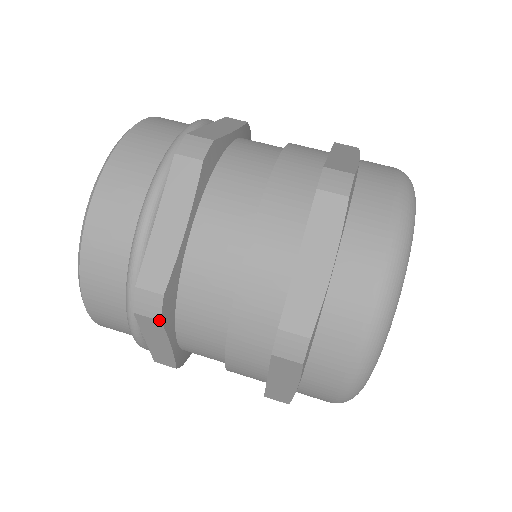
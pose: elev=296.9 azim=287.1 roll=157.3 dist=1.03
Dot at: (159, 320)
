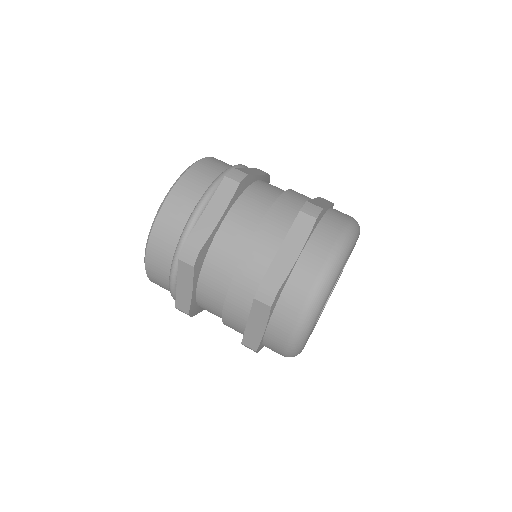
Dot at: (193, 266)
